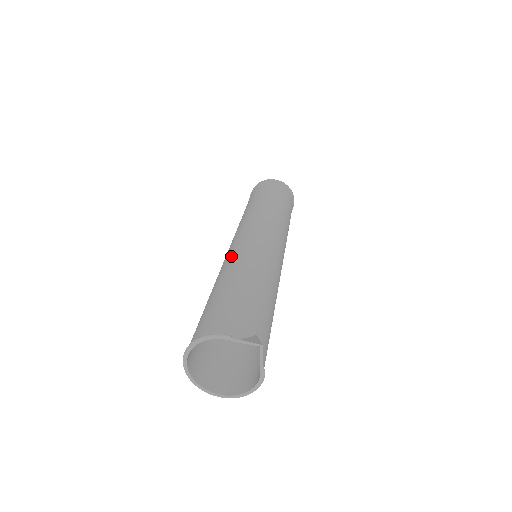
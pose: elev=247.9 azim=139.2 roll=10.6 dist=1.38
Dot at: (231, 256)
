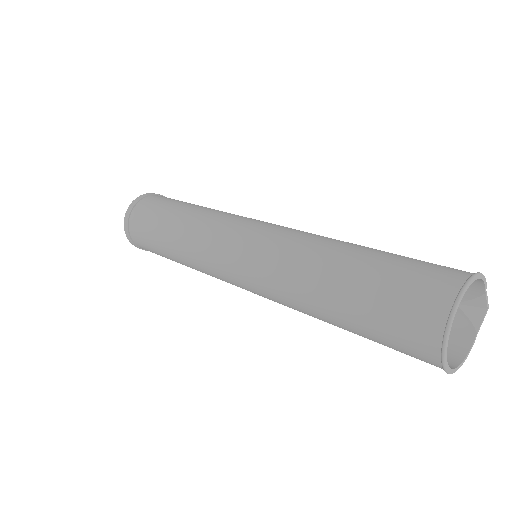
Dot at: (306, 232)
